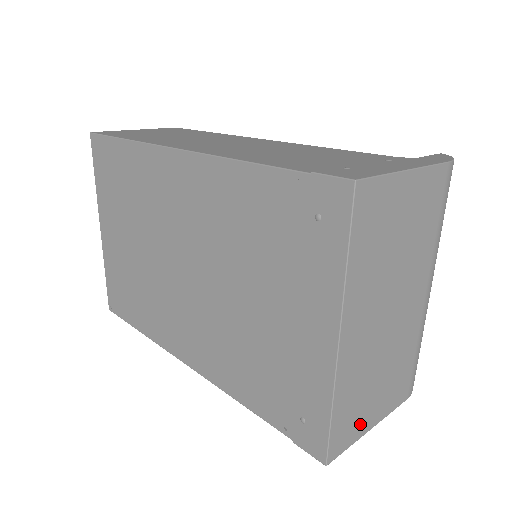
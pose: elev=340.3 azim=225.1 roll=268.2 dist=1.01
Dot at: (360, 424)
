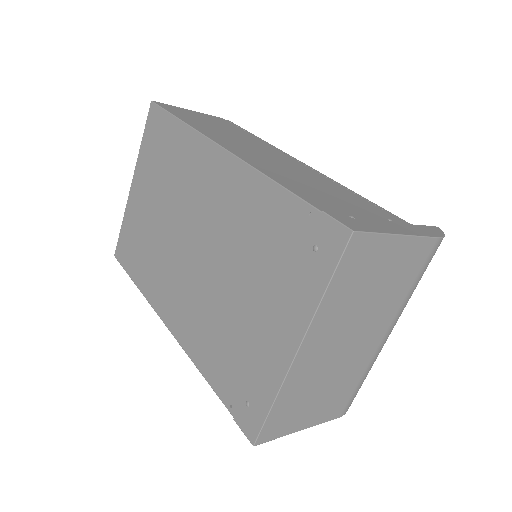
Dot at: (293, 423)
